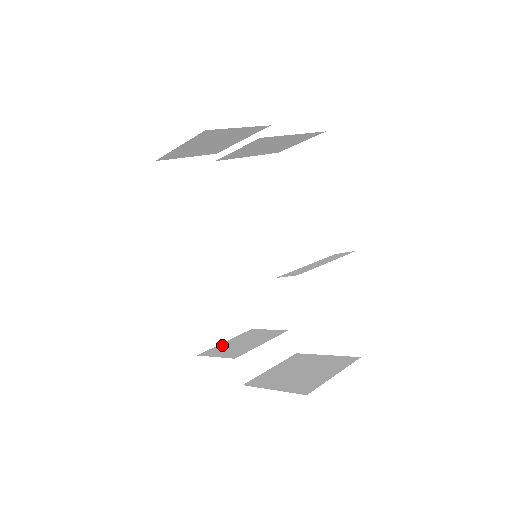
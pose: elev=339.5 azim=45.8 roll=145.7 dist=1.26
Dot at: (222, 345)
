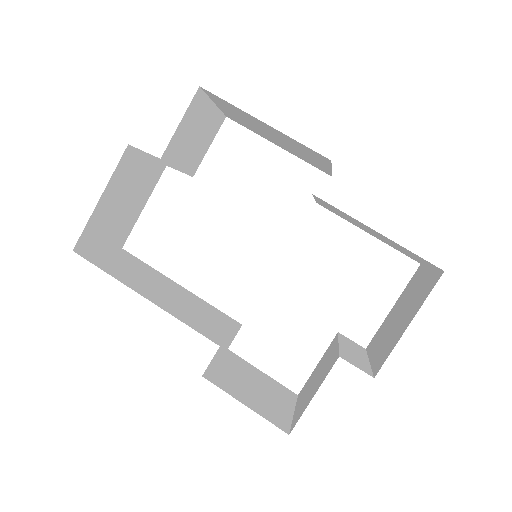
Dot at: (297, 409)
